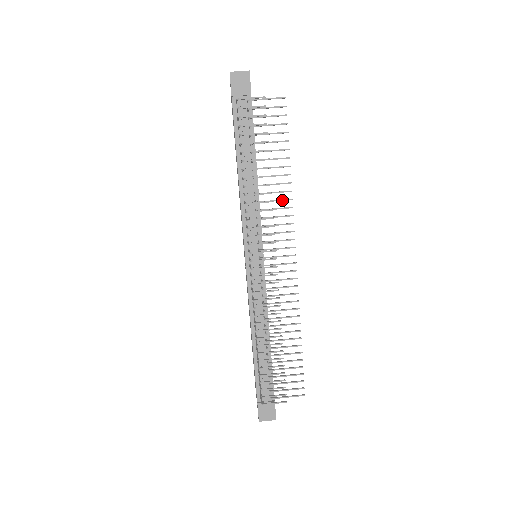
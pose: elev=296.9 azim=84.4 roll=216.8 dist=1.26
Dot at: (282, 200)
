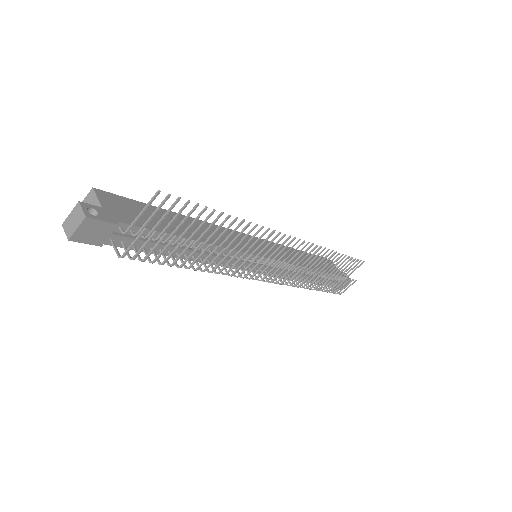
Dot at: occluded
